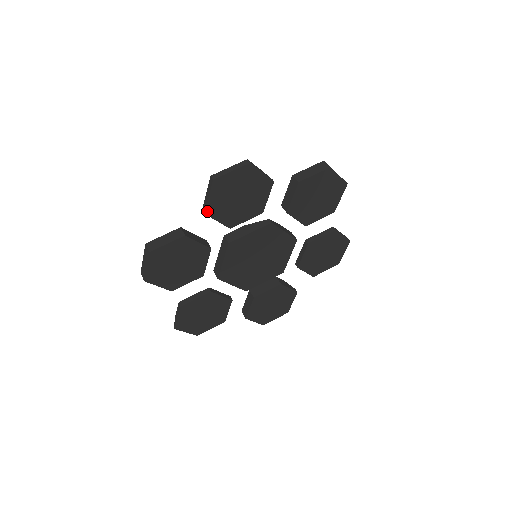
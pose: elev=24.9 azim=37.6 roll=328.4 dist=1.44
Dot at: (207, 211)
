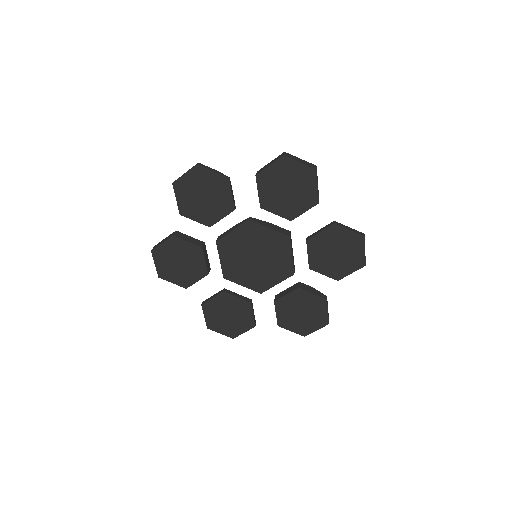
Dot at: (181, 212)
